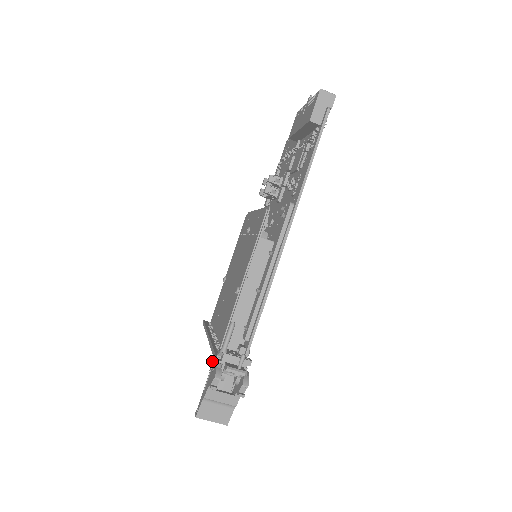
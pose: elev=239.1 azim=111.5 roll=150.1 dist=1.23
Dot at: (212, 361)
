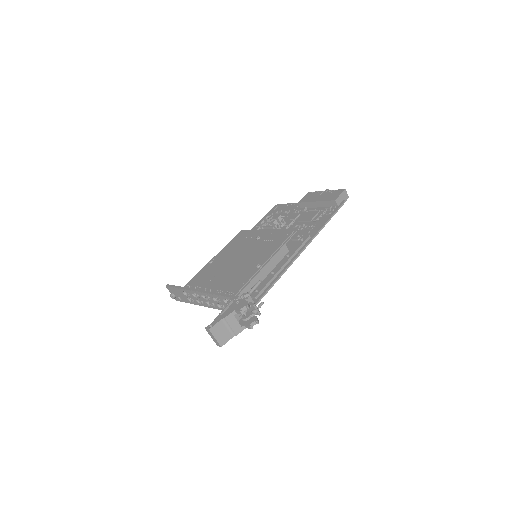
Dot at: (231, 299)
